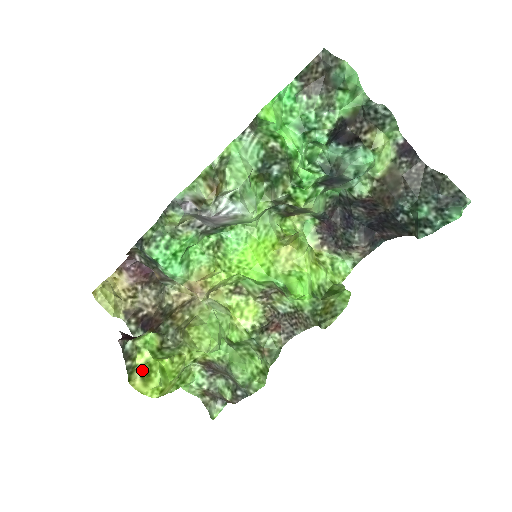
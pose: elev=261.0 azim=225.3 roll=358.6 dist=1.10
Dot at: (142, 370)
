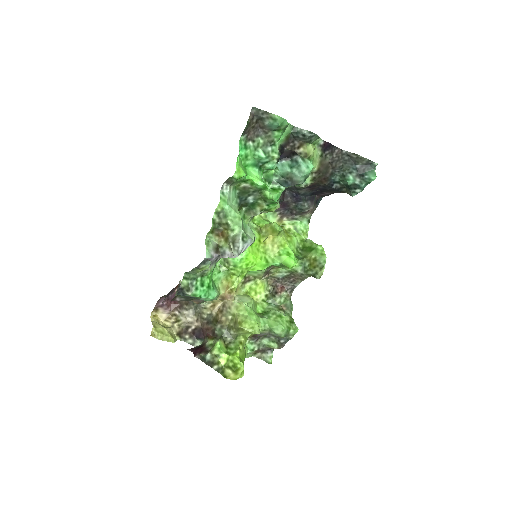
Dot at: (229, 367)
